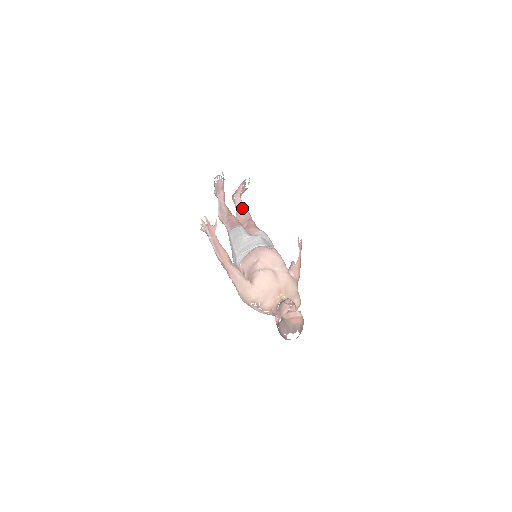
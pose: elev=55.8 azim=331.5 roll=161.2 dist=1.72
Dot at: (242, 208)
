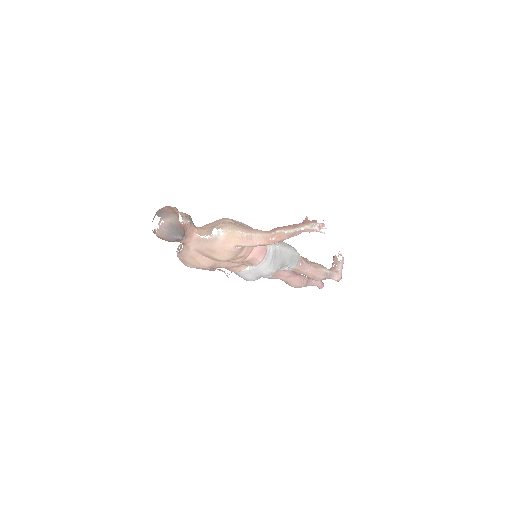
Dot at: occluded
